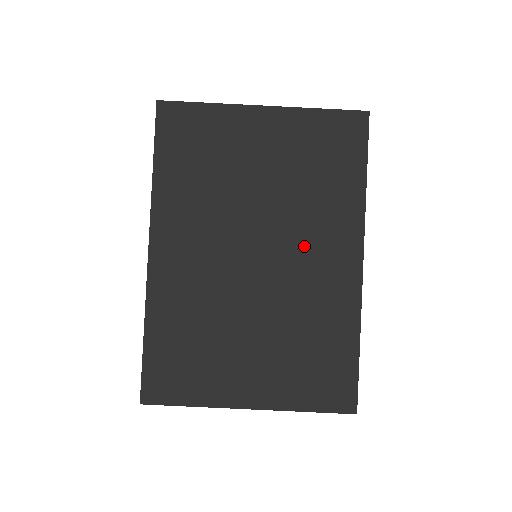
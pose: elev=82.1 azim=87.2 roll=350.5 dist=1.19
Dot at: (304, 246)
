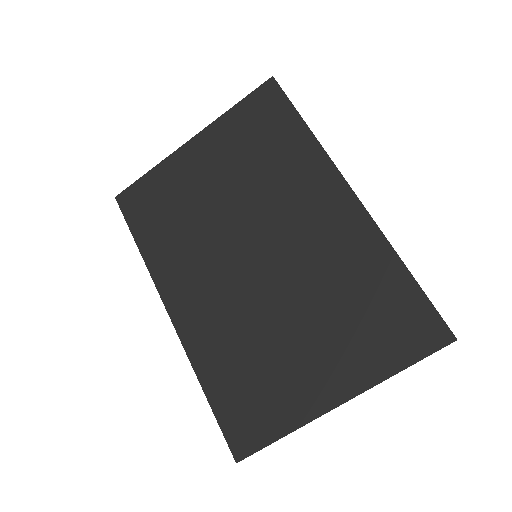
Dot at: (291, 217)
